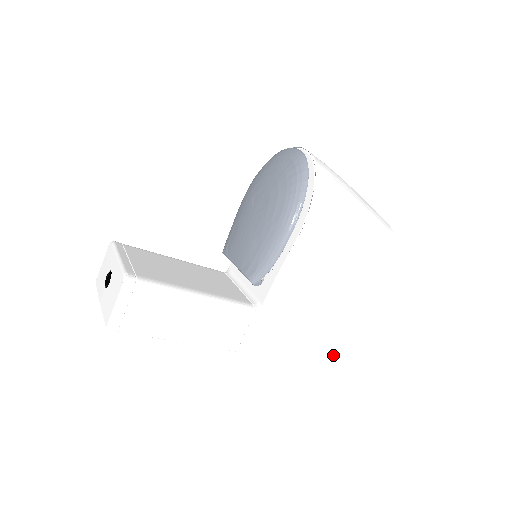
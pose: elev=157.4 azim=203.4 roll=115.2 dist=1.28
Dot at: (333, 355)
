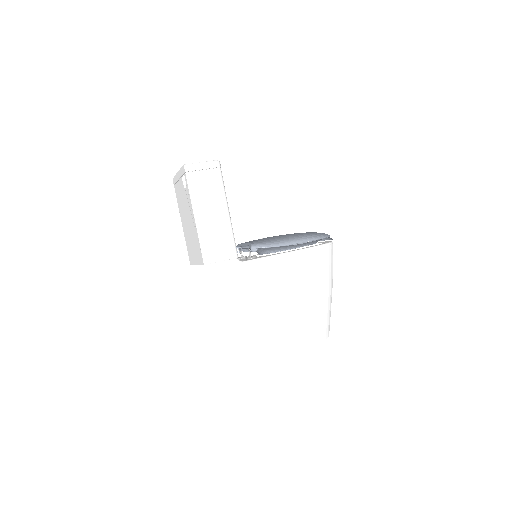
Dot at: (231, 358)
